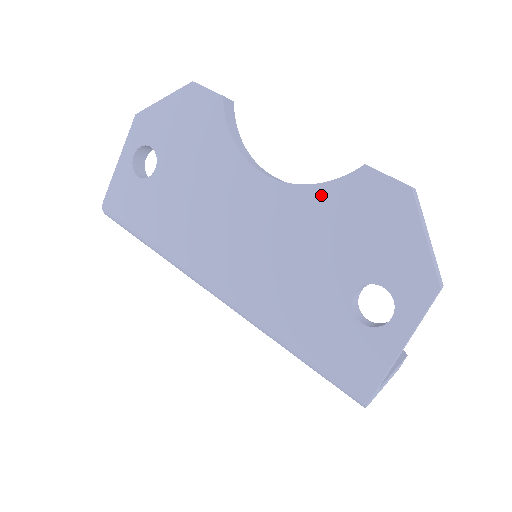
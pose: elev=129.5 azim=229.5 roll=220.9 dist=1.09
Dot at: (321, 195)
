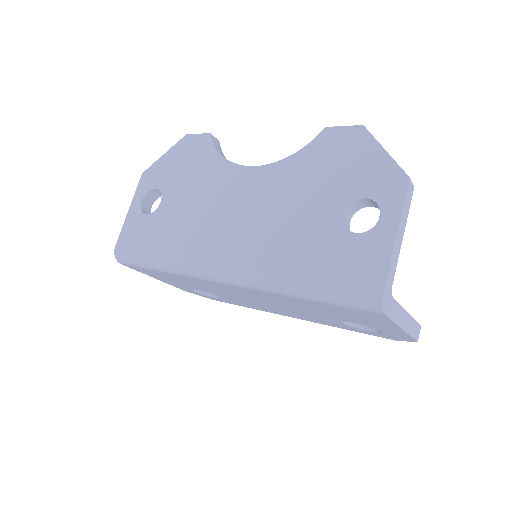
Dot at: (298, 160)
